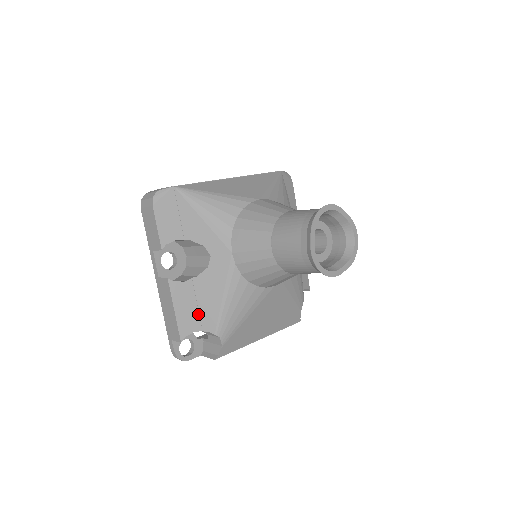
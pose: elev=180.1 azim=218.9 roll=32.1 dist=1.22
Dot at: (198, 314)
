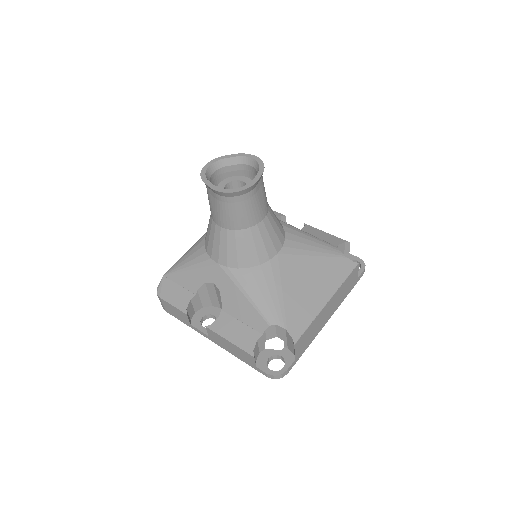
Dot at: (248, 327)
